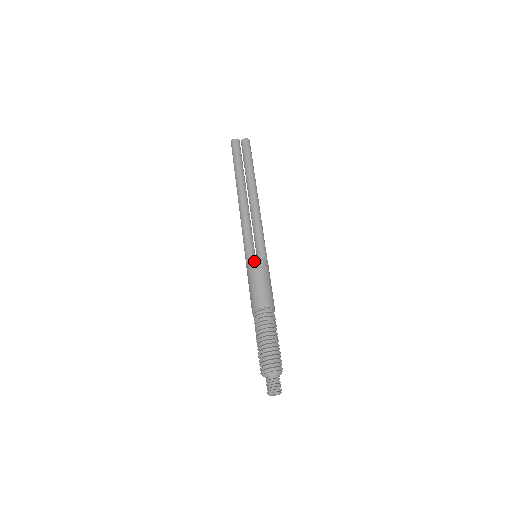
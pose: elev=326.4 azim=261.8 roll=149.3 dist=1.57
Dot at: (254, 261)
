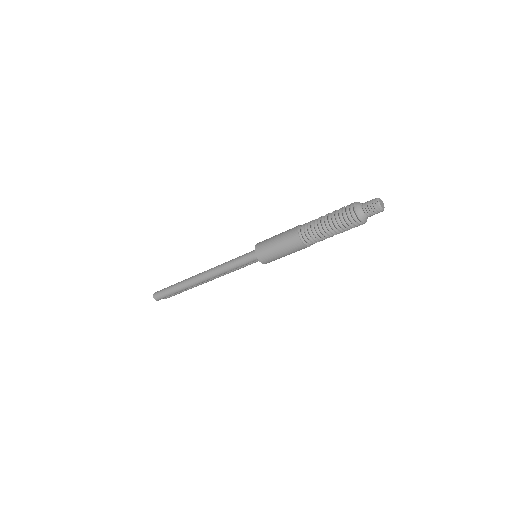
Dot at: (258, 243)
